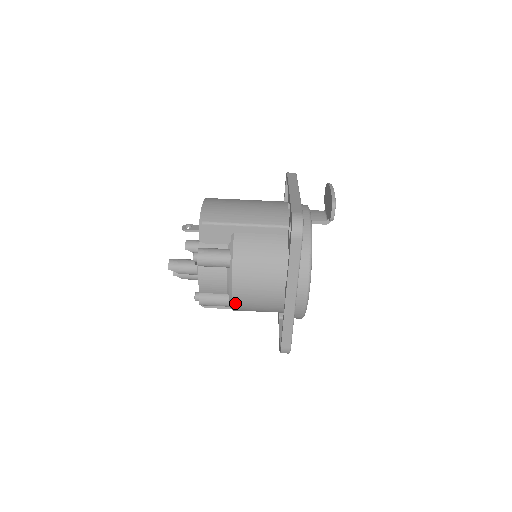
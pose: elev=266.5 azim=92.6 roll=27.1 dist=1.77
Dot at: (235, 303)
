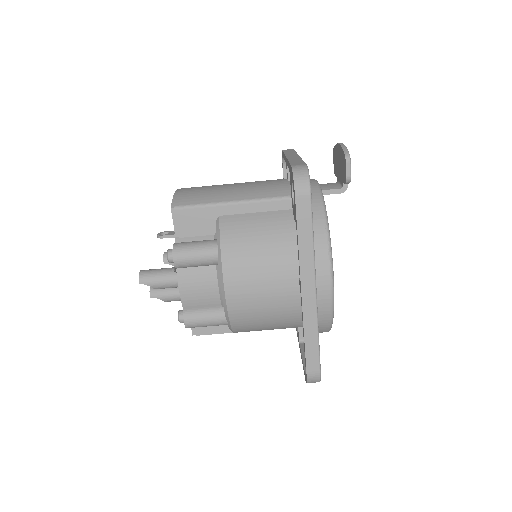
Dot at: (233, 315)
